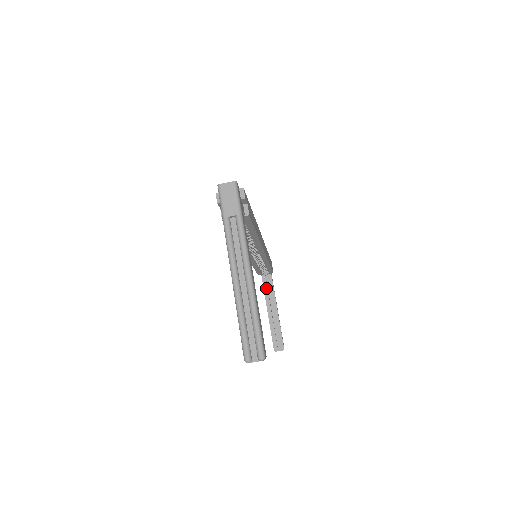
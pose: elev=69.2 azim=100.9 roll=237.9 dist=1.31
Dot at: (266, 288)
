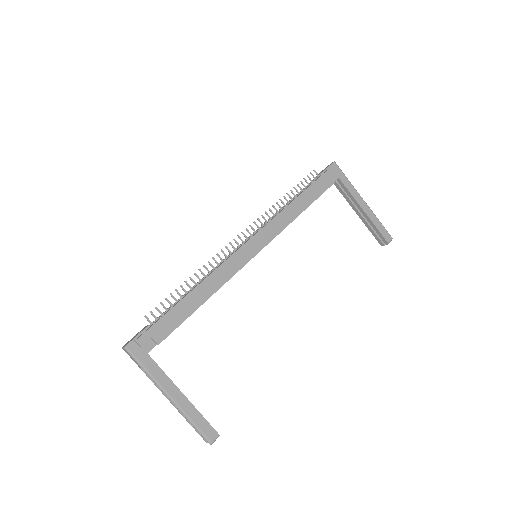
Dot at: (342, 192)
